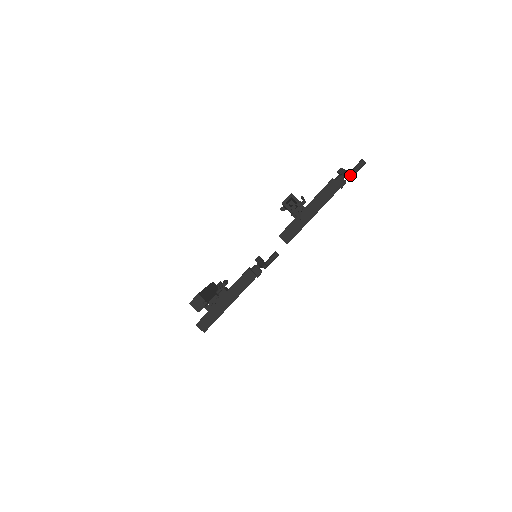
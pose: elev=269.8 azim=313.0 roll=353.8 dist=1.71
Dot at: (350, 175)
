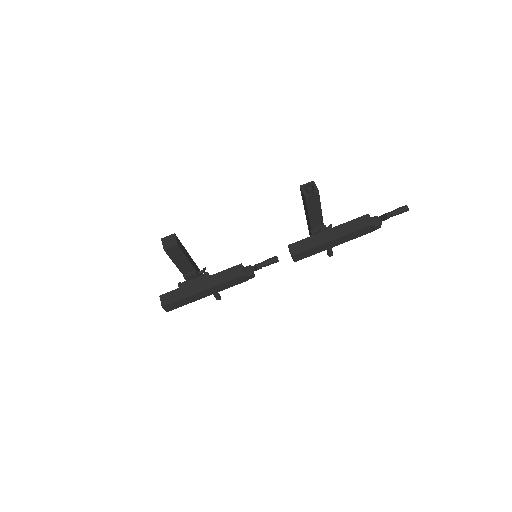
Dot at: (387, 214)
